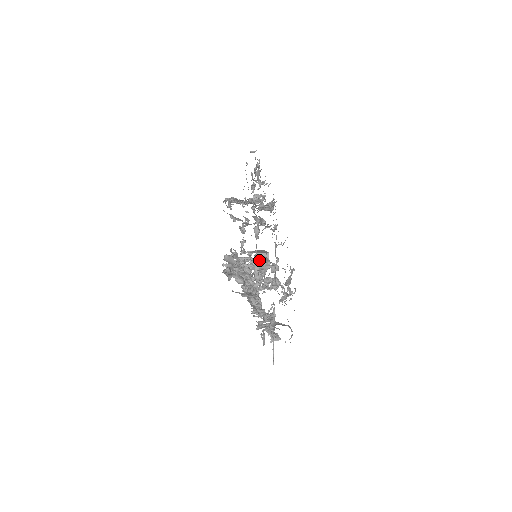
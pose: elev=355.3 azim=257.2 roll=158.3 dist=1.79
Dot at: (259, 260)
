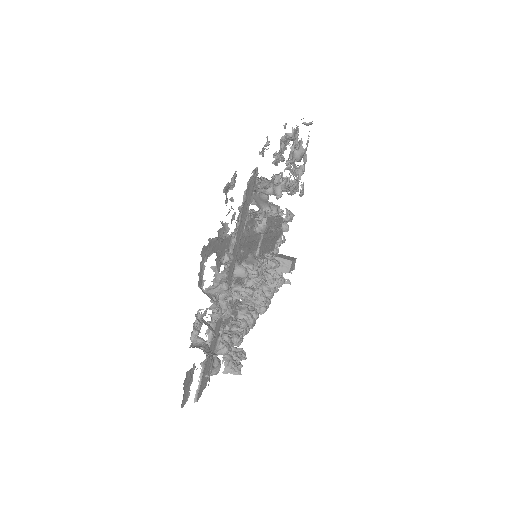
Dot at: occluded
